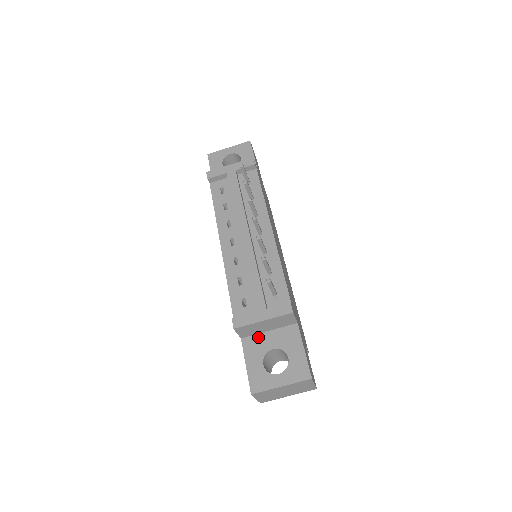
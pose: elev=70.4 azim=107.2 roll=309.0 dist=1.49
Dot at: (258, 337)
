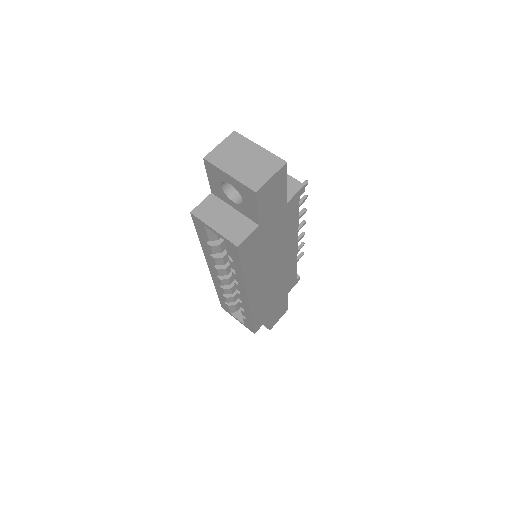
Dot at: occluded
